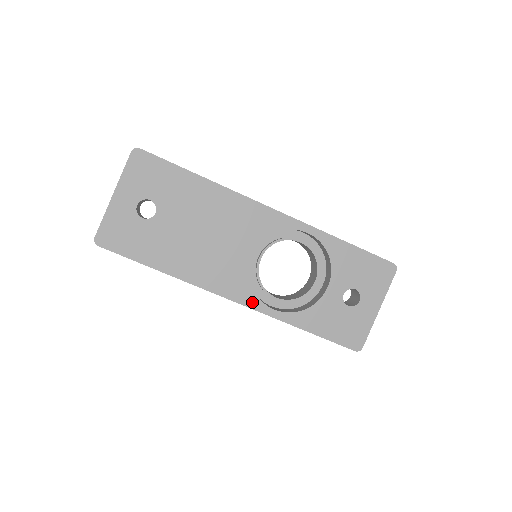
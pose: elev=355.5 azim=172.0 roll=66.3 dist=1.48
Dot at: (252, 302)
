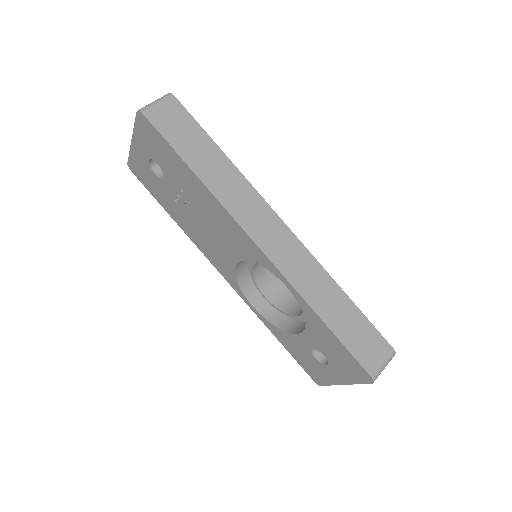
Dot at: (237, 288)
